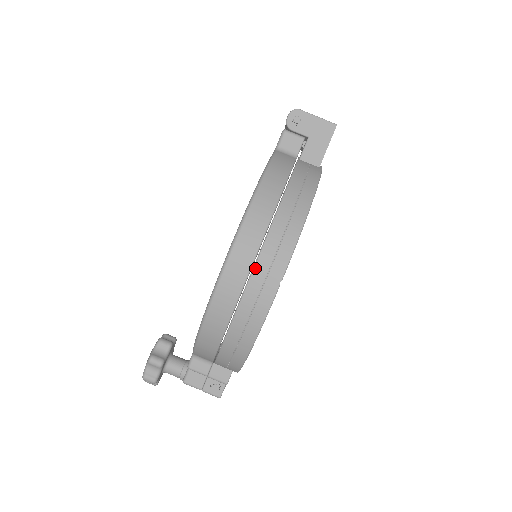
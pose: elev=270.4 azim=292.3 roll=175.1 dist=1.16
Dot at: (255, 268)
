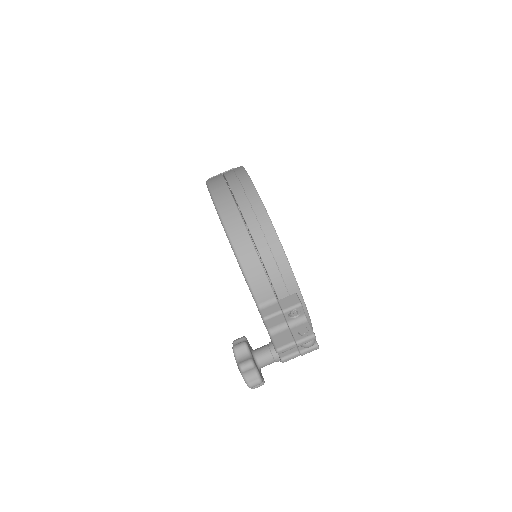
Dot at: (231, 187)
